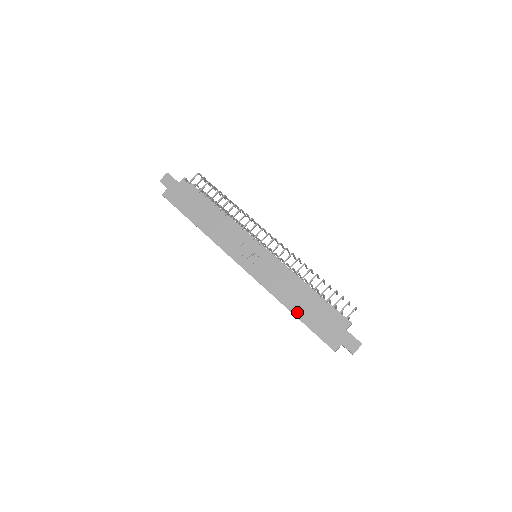
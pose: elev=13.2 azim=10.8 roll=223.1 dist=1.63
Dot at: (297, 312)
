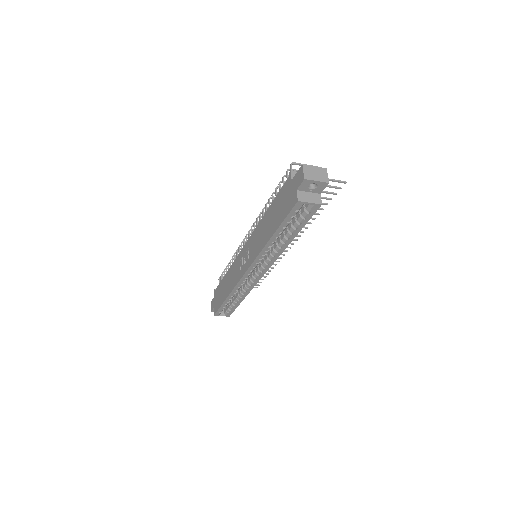
Dot at: (272, 231)
